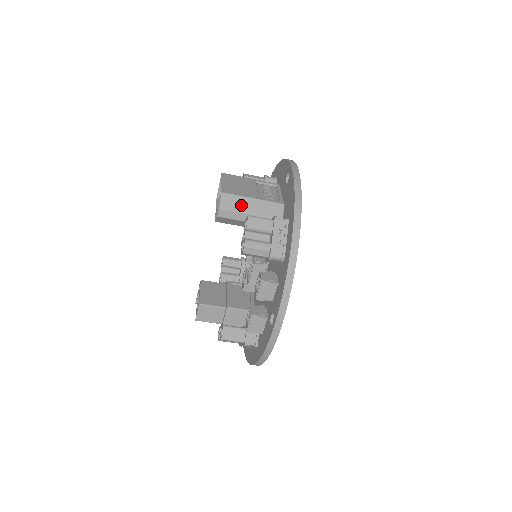
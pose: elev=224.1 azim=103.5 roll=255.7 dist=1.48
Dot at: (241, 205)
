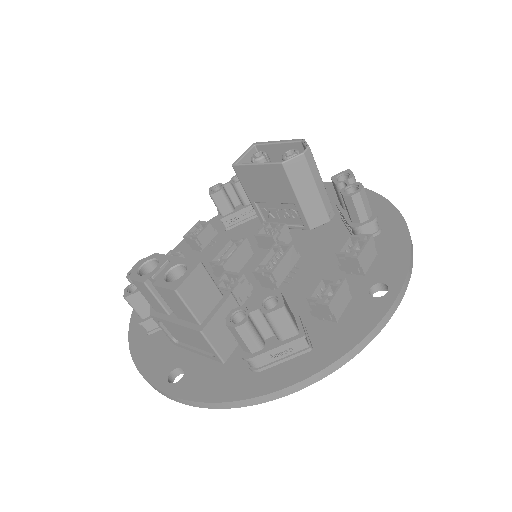
Dot at: occluded
